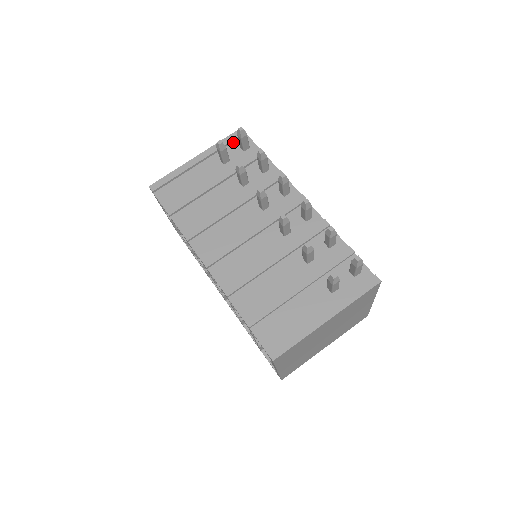
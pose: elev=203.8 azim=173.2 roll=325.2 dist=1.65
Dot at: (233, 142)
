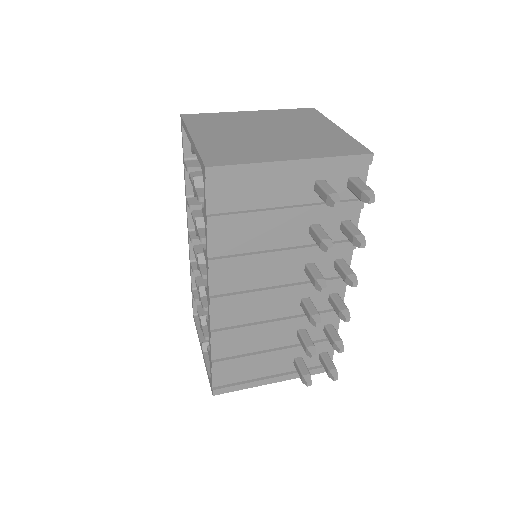
Dot at: (348, 165)
